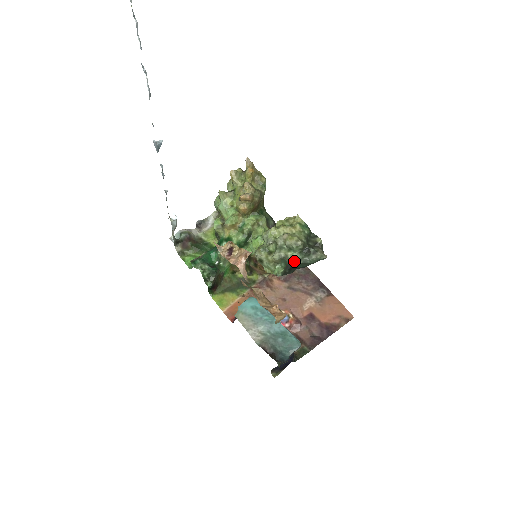
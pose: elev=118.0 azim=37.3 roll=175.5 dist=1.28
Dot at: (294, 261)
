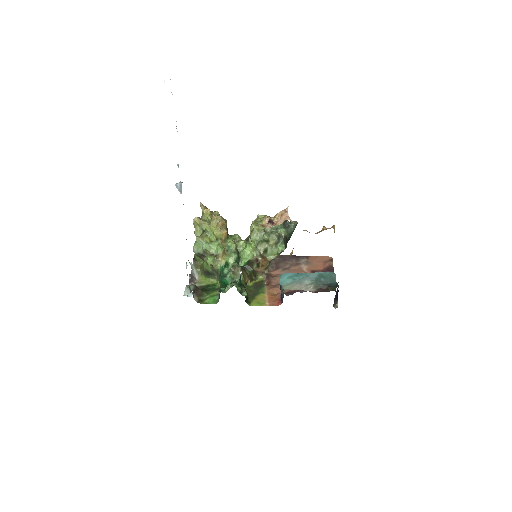
Dot at: (286, 234)
